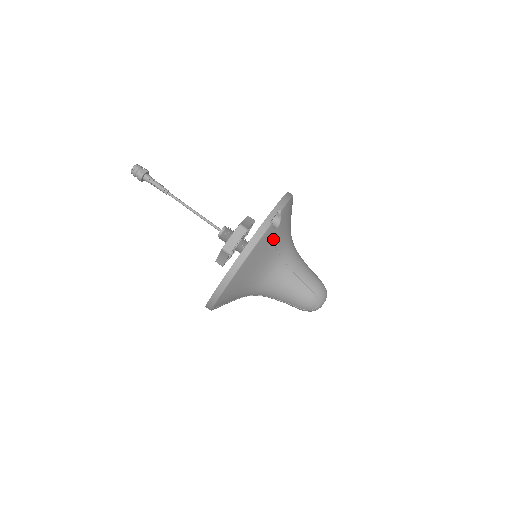
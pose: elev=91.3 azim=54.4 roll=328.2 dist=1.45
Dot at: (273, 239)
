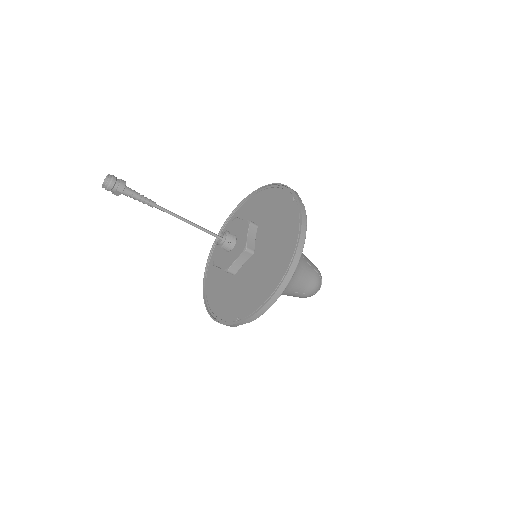
Dot at: occluded
